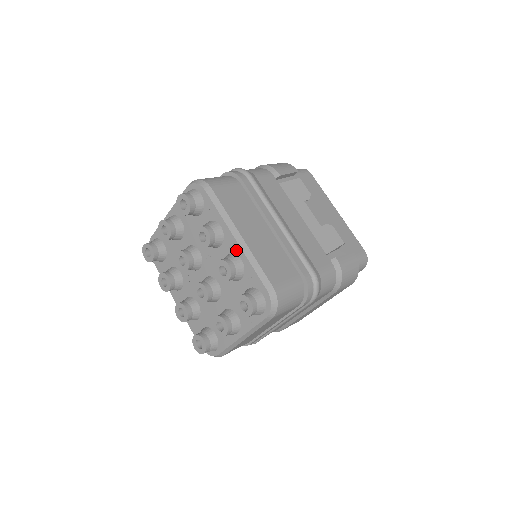
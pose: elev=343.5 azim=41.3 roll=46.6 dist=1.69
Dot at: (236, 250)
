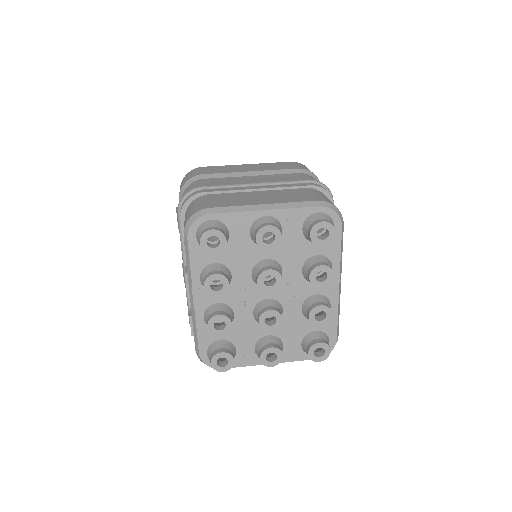
Dot at: (332, 296)
